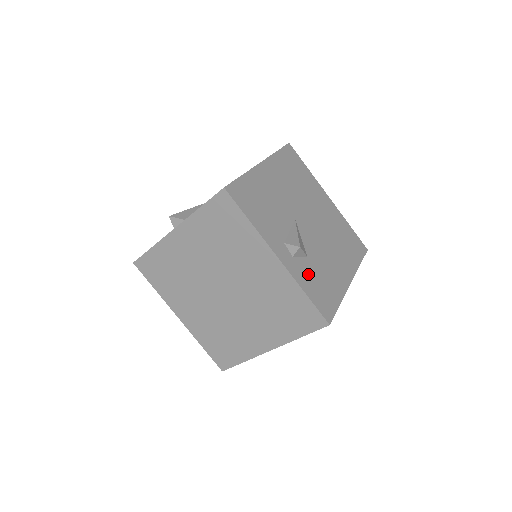
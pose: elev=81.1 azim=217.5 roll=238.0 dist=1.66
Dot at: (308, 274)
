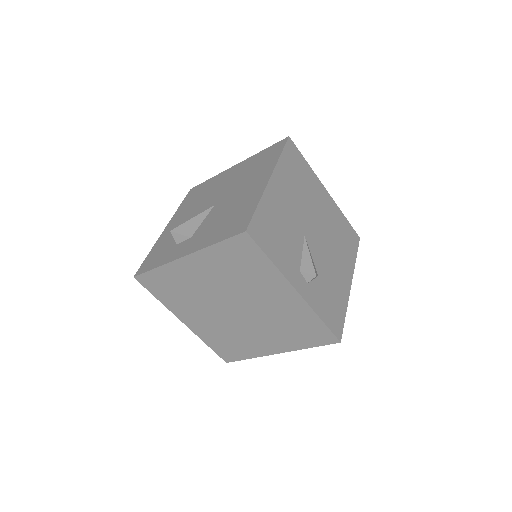
Dot at: (321, 296)
